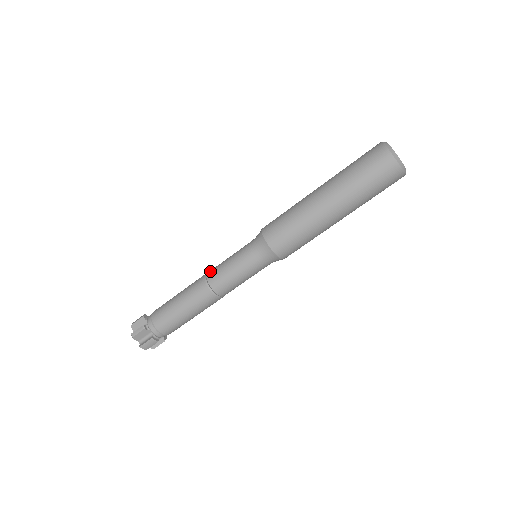
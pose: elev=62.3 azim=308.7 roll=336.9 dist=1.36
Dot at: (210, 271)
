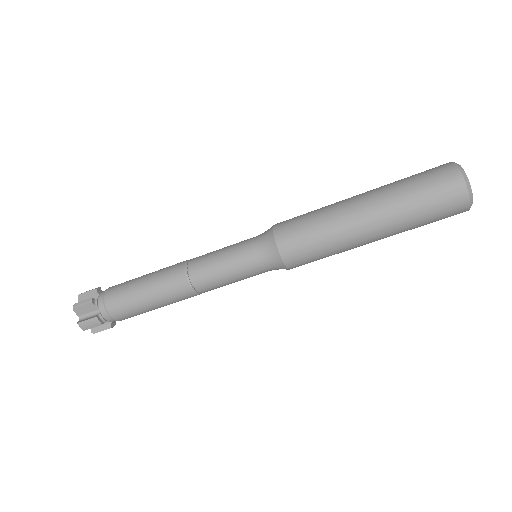
Dot at: occluded
